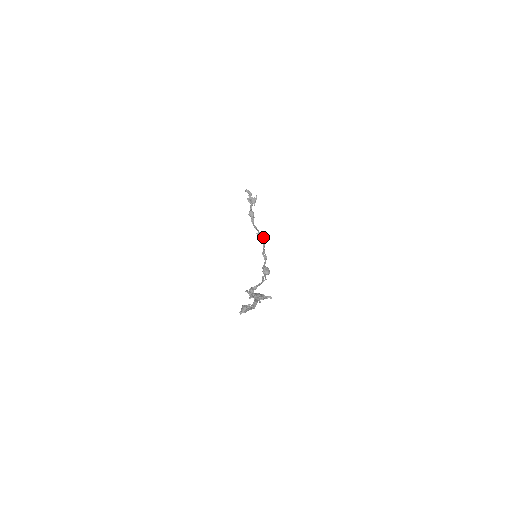
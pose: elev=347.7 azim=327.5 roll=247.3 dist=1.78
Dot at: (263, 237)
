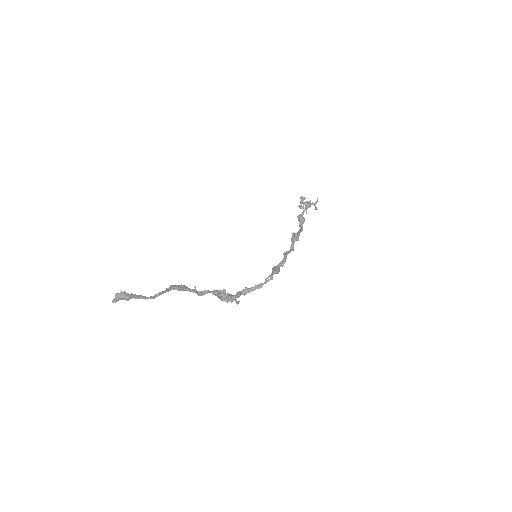
Dot at: (296, 237)
